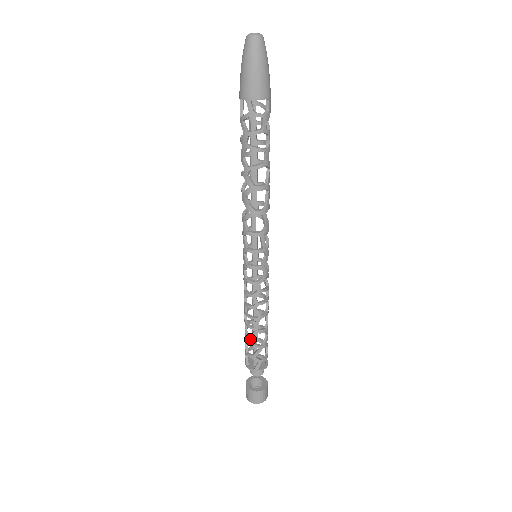
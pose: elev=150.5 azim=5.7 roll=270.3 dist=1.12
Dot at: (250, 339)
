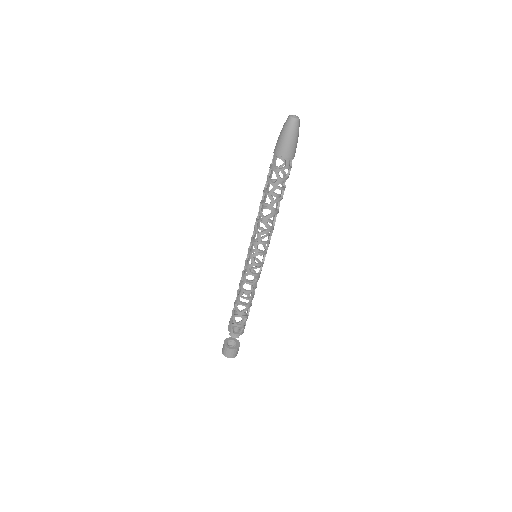
Dot at: (241, 314)
